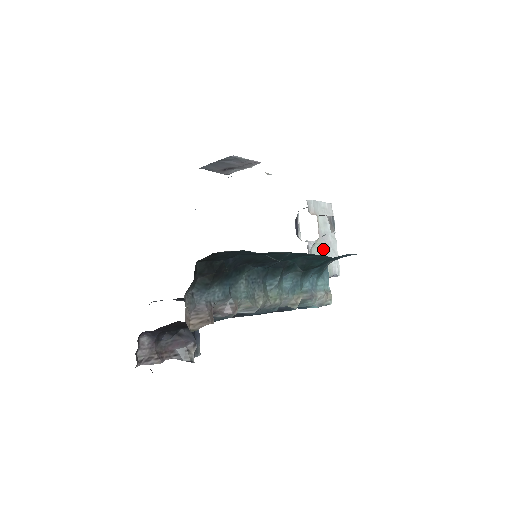
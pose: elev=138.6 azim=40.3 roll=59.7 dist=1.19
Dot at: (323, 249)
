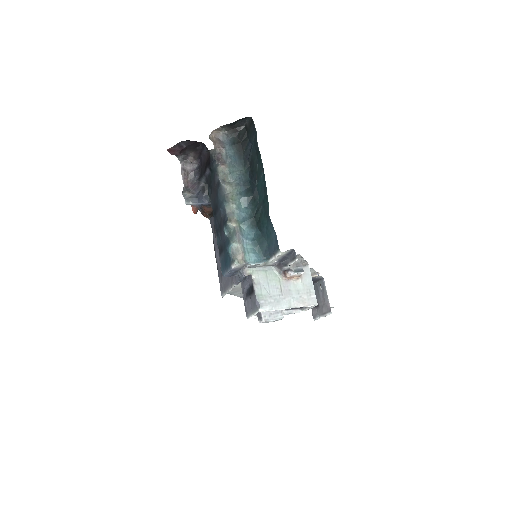
Dot at: (277, 287)
